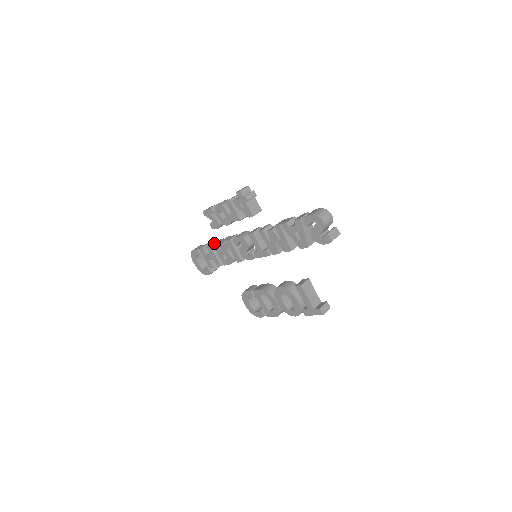
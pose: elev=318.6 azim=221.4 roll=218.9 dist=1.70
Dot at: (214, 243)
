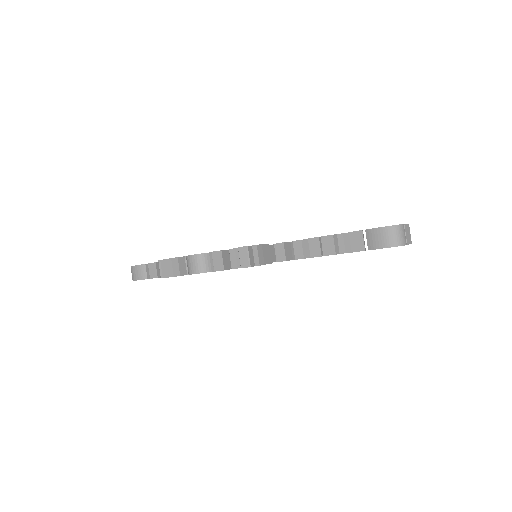
Dot at: occluded
